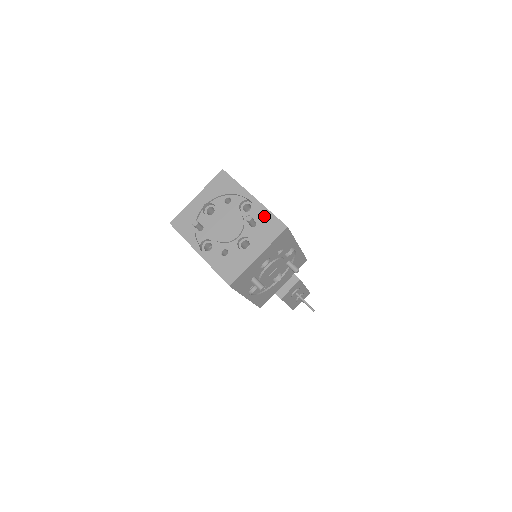
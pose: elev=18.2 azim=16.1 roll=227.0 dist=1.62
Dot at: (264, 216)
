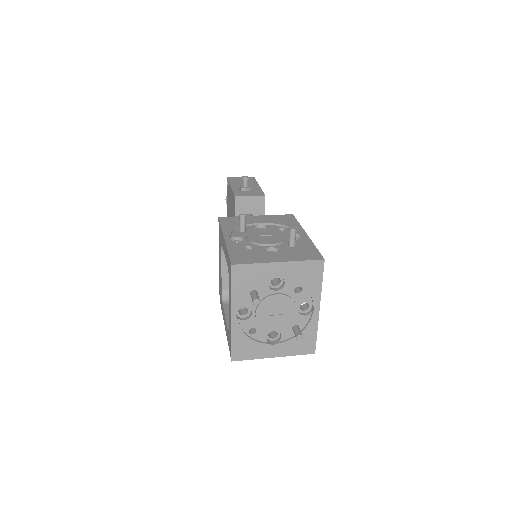
Dot at: (310, 332)
